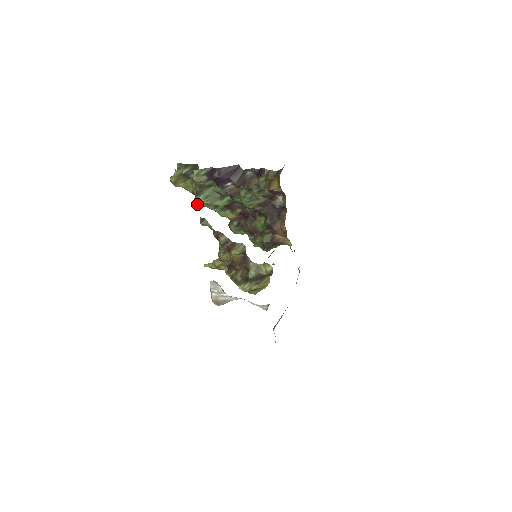
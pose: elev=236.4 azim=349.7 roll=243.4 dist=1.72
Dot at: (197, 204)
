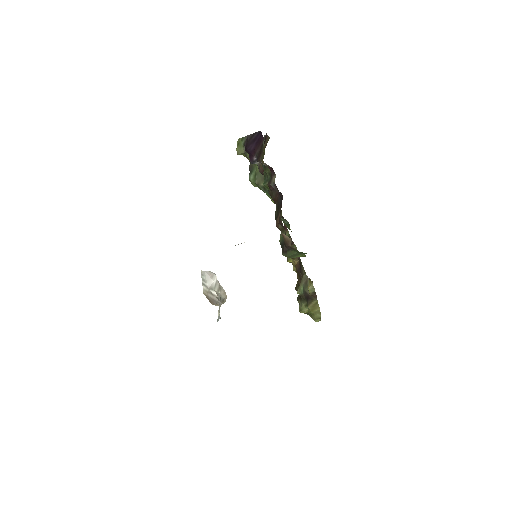
Dot at: (252, 183)
